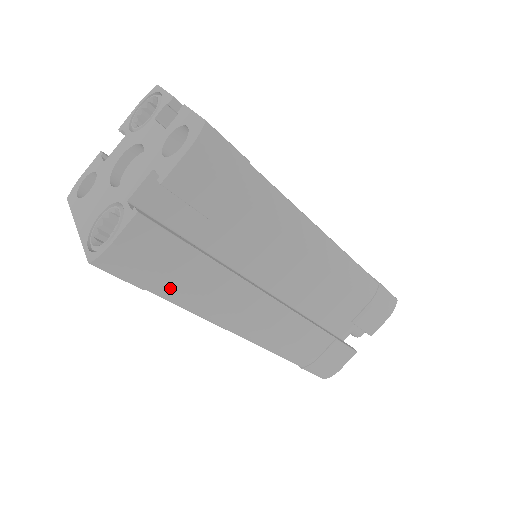
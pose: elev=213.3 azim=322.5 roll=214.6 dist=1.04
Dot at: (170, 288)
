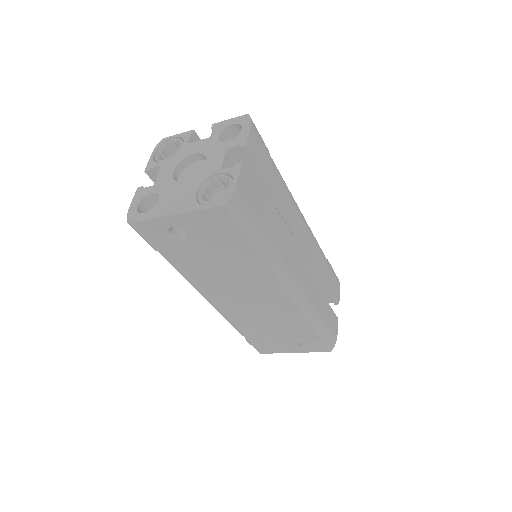
Dot at: (261, 234)
